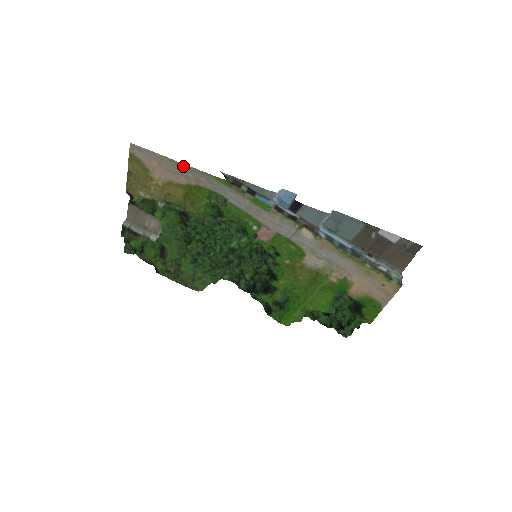
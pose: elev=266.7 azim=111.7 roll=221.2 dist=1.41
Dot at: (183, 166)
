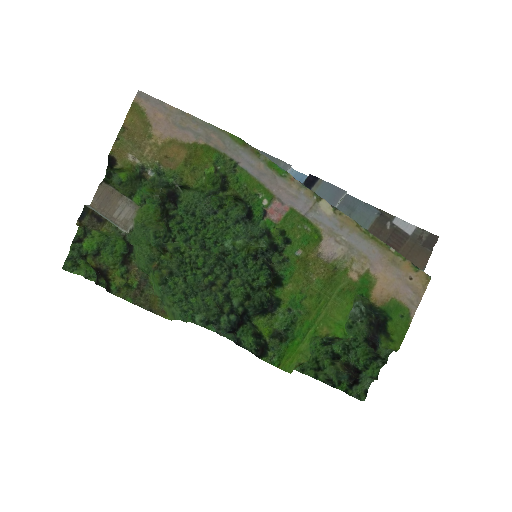
Dot at: (195, 120)
